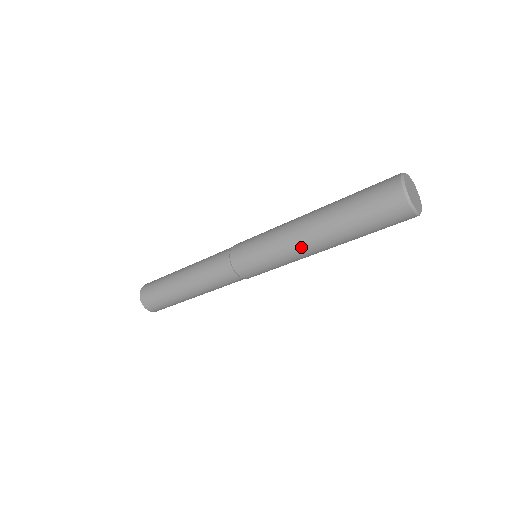
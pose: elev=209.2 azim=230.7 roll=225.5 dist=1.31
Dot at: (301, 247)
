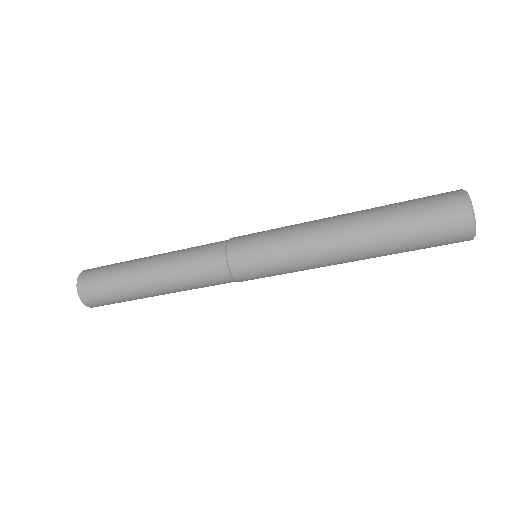
Dot at: (326, 246)
